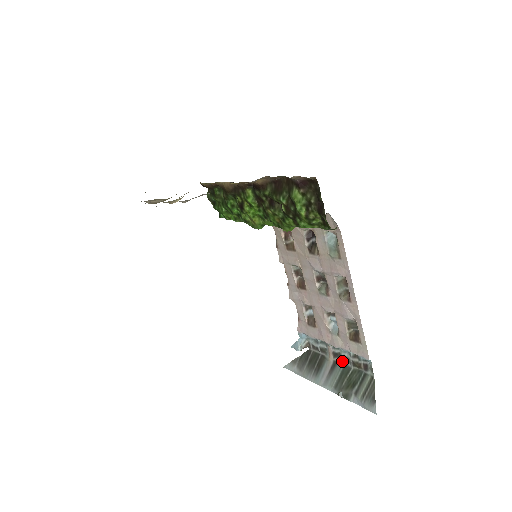
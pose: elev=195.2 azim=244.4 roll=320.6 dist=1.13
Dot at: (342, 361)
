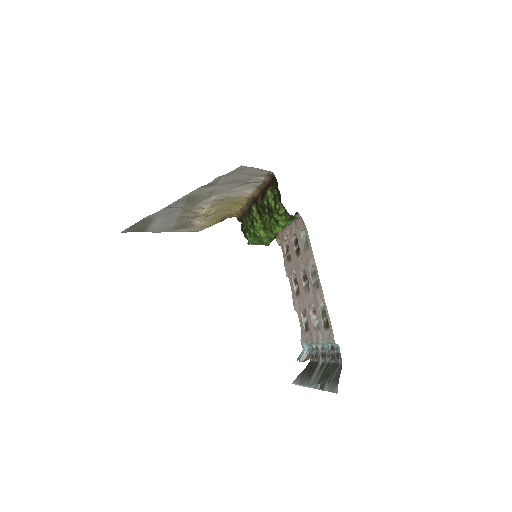
Dot at: (326, 359)
